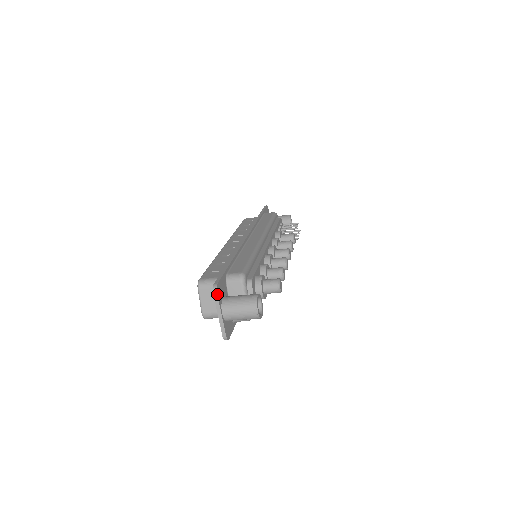
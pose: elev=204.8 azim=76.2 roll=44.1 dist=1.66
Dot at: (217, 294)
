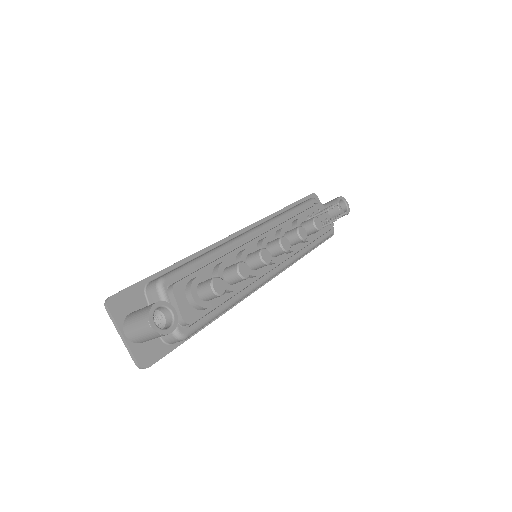
Dot at: (109, 309)
